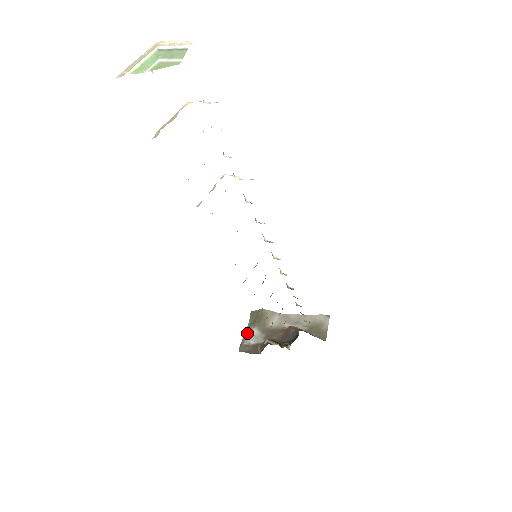
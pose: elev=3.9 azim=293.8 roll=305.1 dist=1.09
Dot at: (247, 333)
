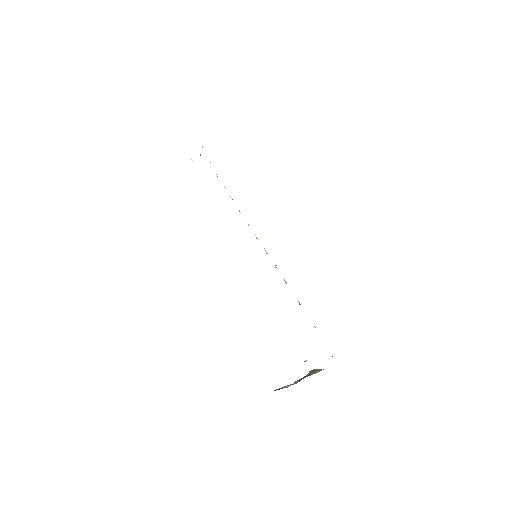
Dot at: occluded
